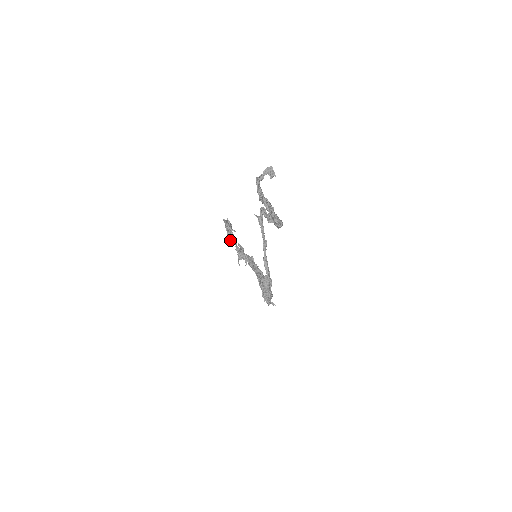
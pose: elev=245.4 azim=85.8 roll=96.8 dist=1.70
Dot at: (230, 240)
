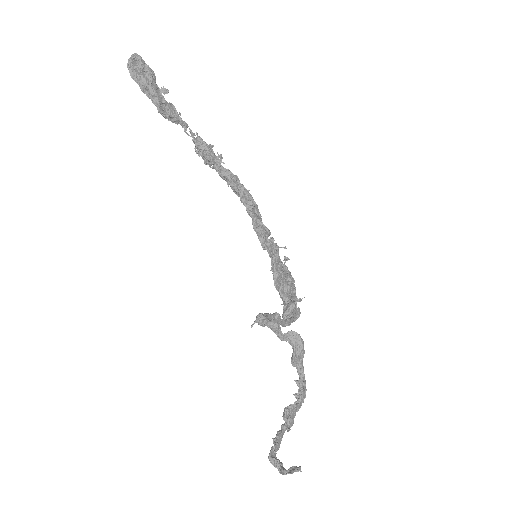
Dot at: (172, 122)
